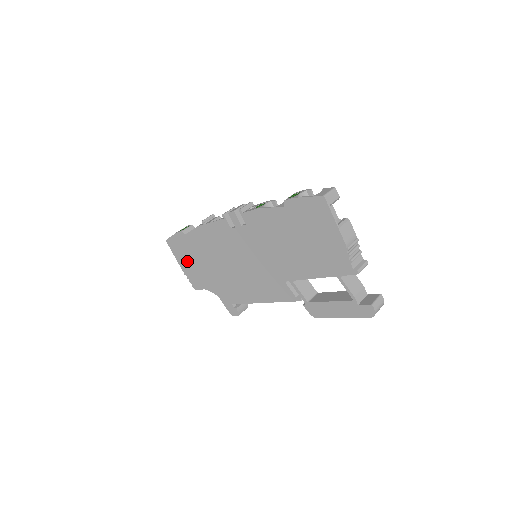
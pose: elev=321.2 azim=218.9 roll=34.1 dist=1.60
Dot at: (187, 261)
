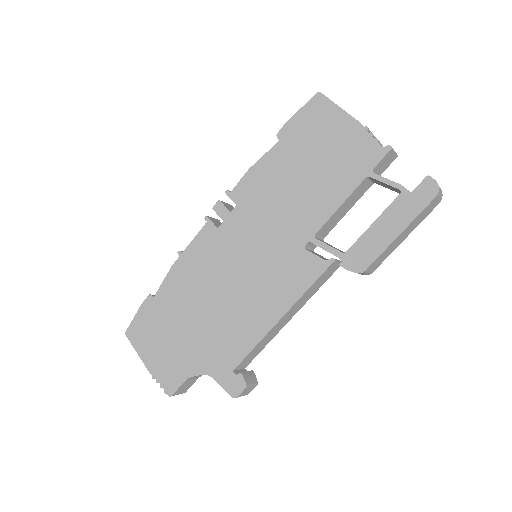
Dot at: (157, 345)
